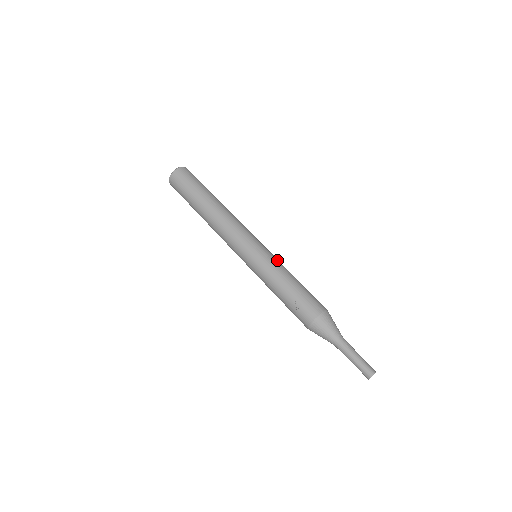
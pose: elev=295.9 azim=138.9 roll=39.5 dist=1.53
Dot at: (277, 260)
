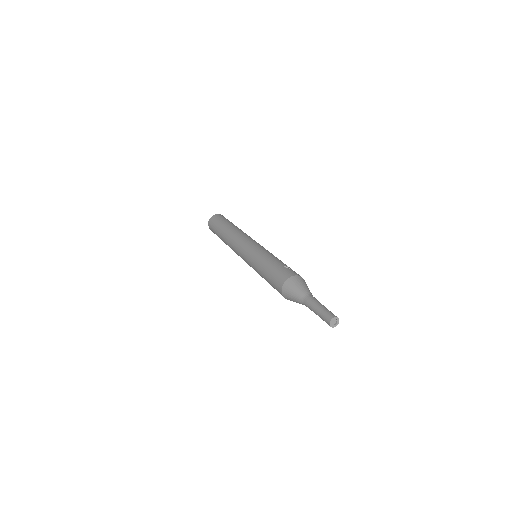
Dot at: occluded
